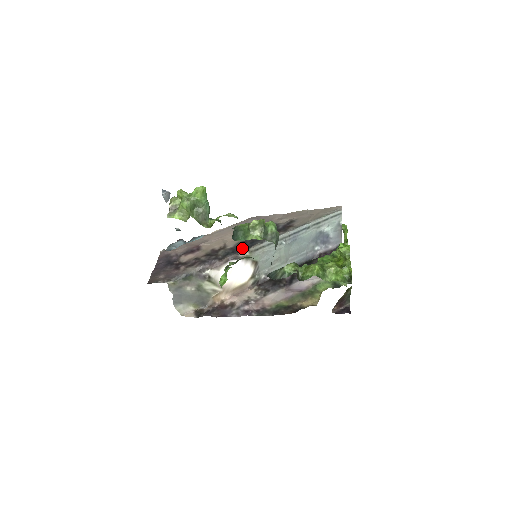
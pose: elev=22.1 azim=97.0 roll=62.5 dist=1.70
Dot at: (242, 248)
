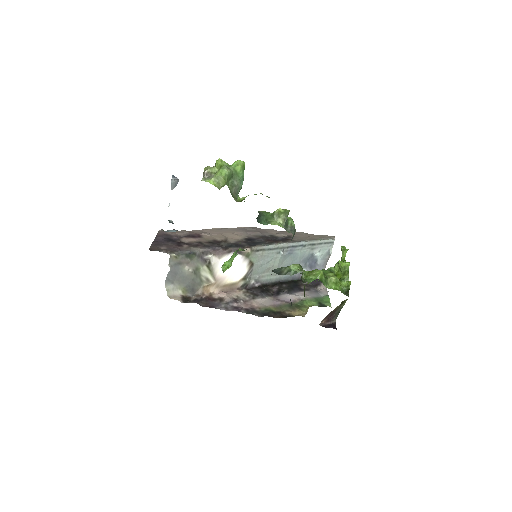
Dot at: (245, 245)
